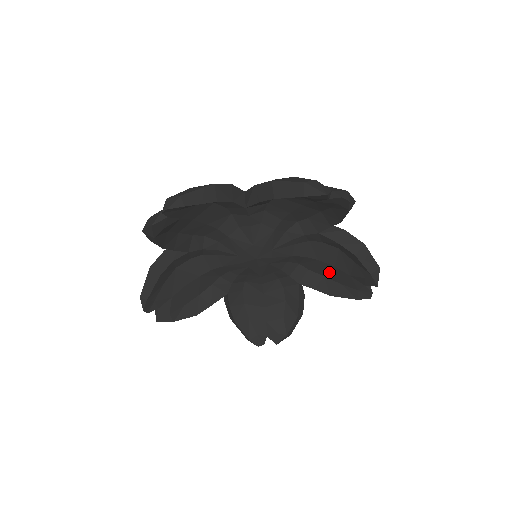
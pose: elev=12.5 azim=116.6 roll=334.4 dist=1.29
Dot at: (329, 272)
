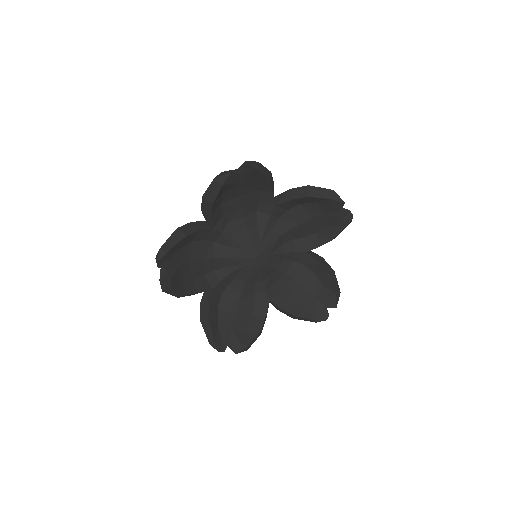
Dot at: (297, 295)
